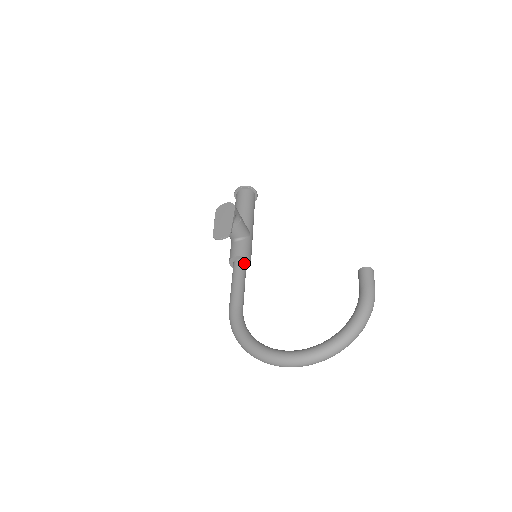
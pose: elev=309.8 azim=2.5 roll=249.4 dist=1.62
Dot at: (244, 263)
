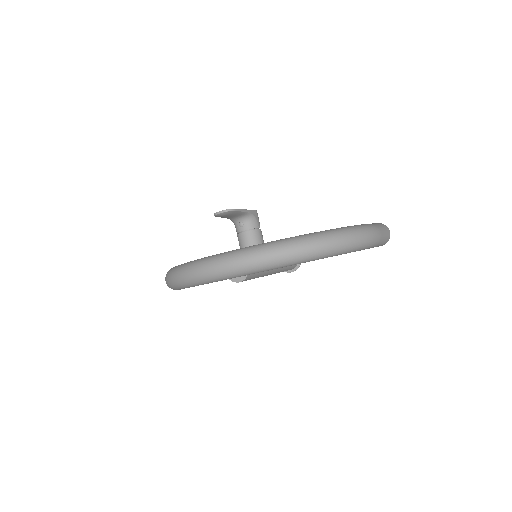
Dot at: occluded
